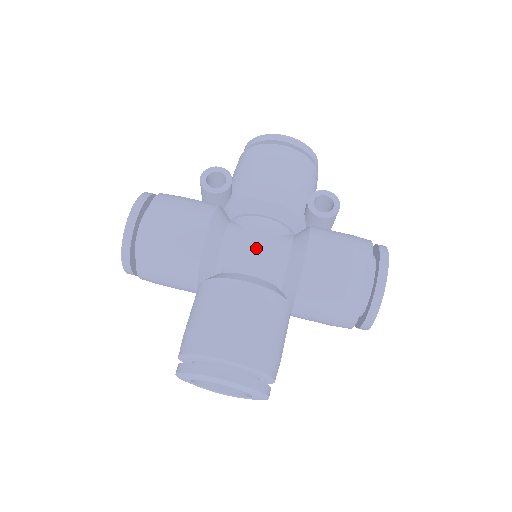
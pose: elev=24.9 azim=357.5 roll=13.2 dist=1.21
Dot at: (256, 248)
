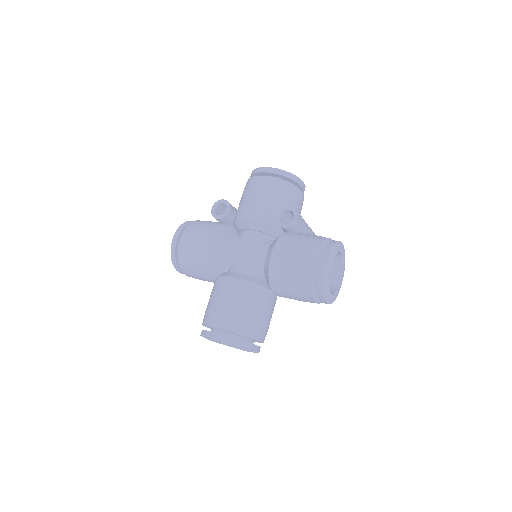
Dot at: (245, 253)
